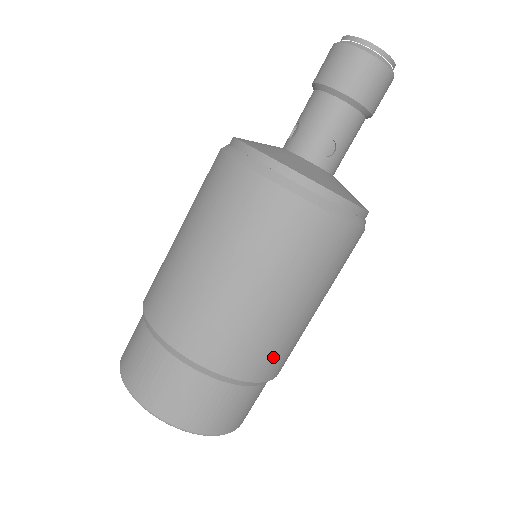
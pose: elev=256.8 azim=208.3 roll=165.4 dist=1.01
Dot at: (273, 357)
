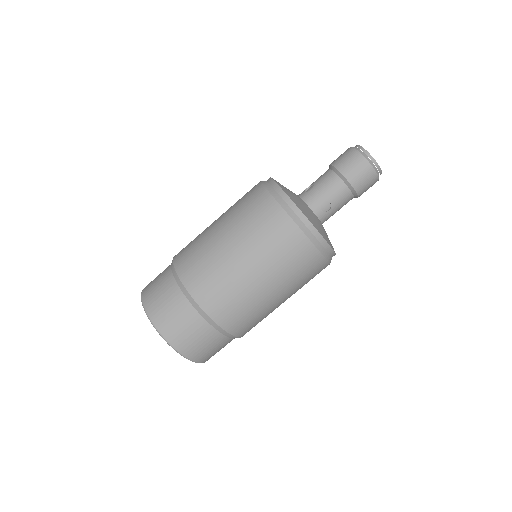
Dot at: (246, 321)
